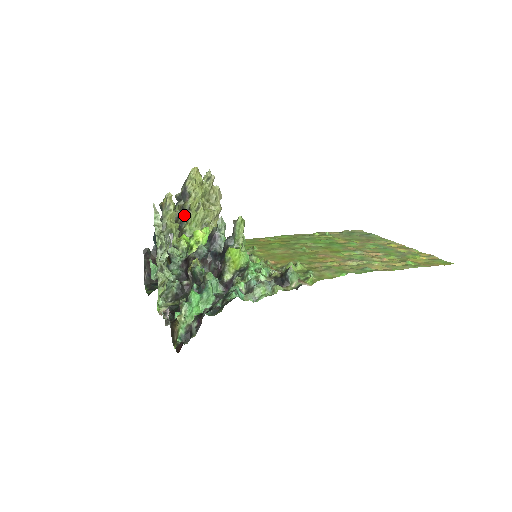
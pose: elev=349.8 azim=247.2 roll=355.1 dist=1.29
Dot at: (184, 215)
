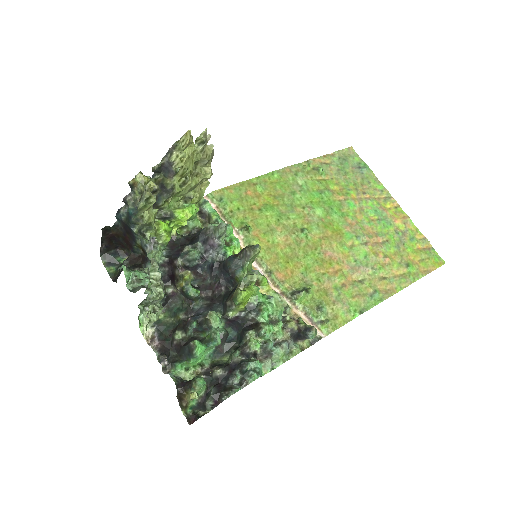
Dot at: (163, 191)
